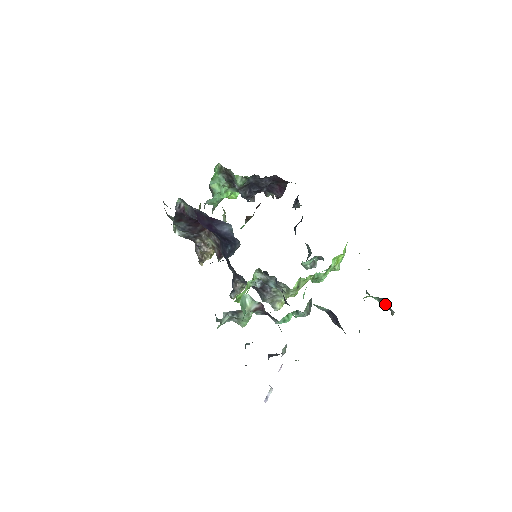
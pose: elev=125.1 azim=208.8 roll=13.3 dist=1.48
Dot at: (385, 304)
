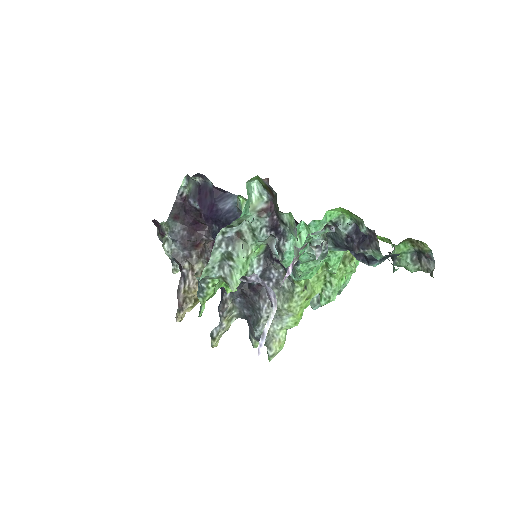
Dot at: (420, 265)
